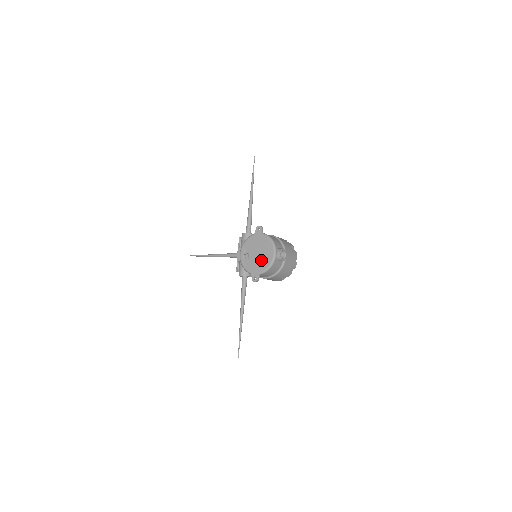
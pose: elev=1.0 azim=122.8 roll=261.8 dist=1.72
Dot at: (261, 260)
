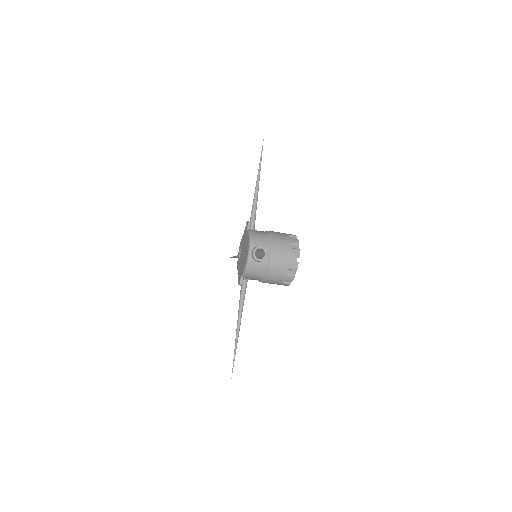
Dot at: (243, 261)
